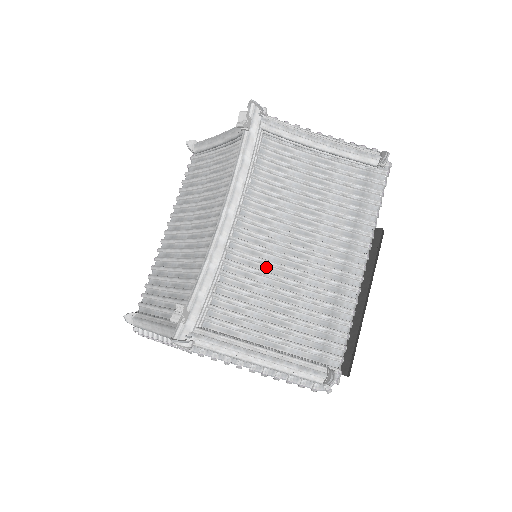
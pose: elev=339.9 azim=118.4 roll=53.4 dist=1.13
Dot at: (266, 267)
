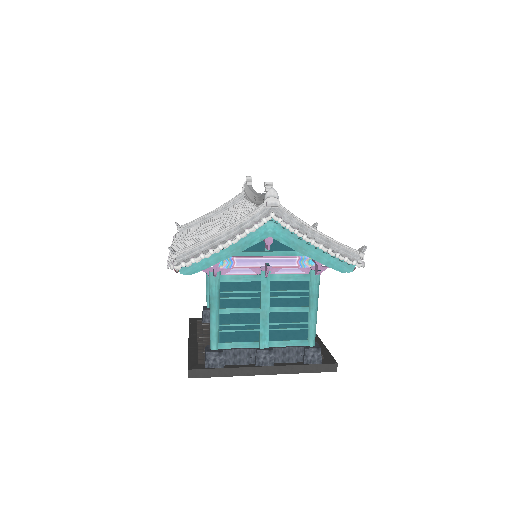
Dot at: occluded
